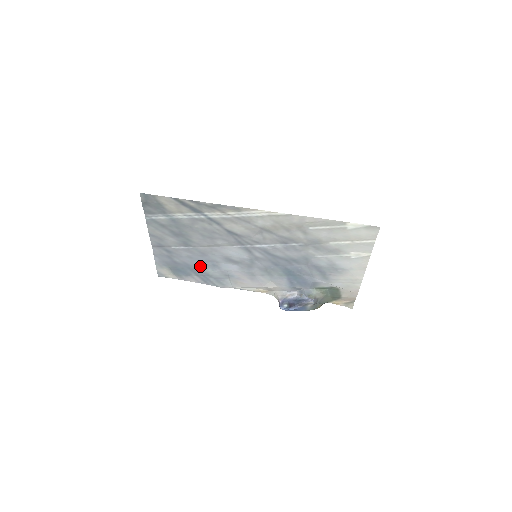
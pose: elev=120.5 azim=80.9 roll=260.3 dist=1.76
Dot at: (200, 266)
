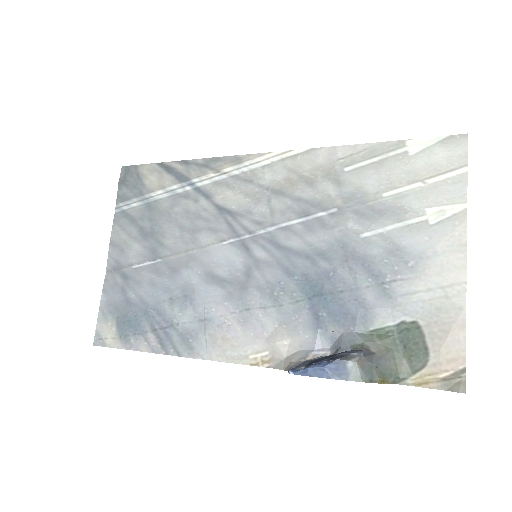
Dot at: (163, 304)
